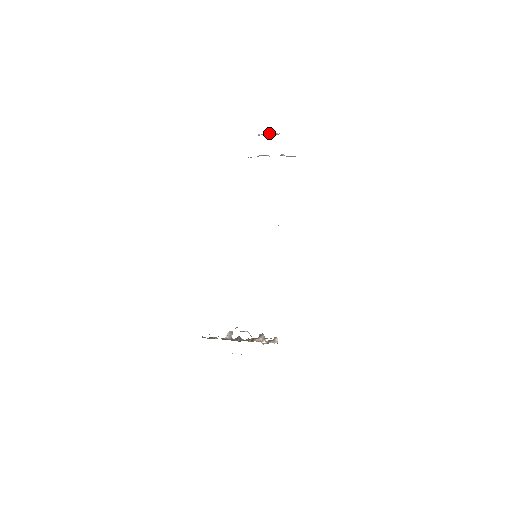
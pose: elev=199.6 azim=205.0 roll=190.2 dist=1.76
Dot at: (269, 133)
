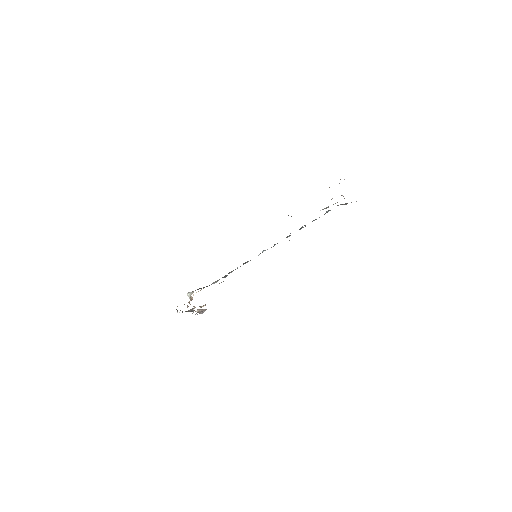
Dot at: occluded
